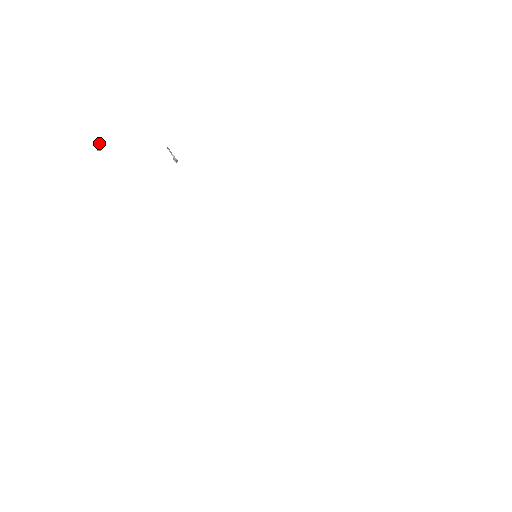
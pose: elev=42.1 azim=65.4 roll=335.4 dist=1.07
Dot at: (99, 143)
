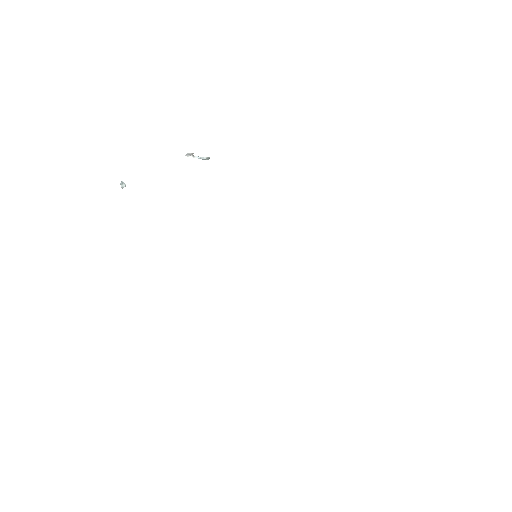
Dot at: (121, 182)
